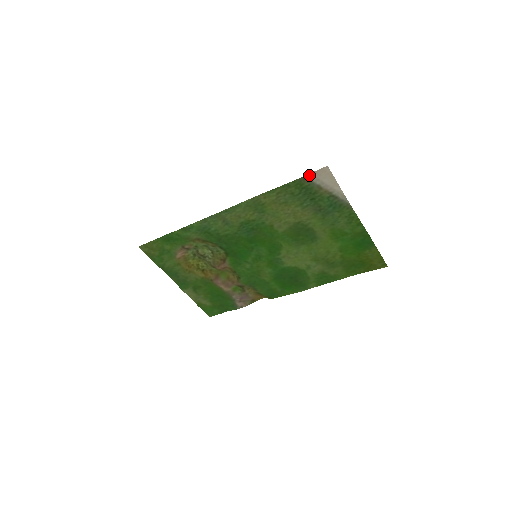
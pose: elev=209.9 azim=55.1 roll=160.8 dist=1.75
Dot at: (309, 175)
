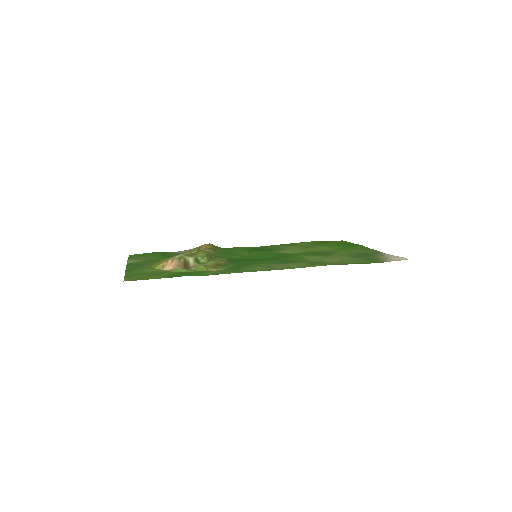
Dot at: (390, 261)
